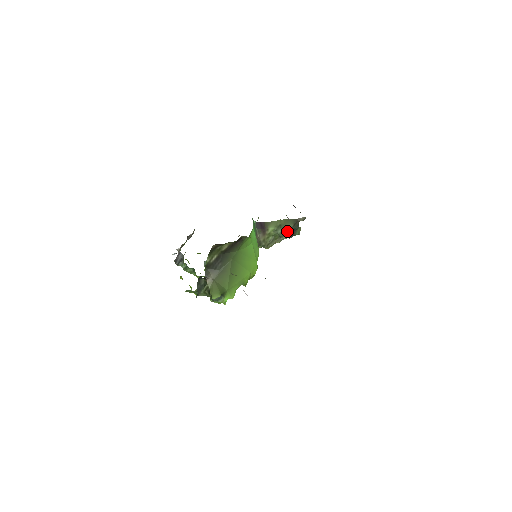
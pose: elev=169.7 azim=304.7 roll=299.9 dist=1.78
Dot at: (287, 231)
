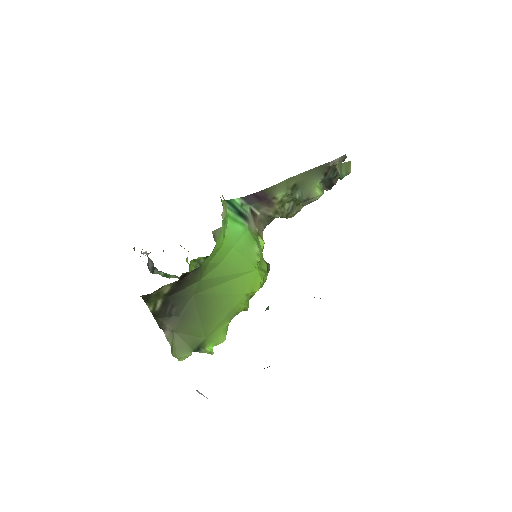
Dot at: (313, 189)
